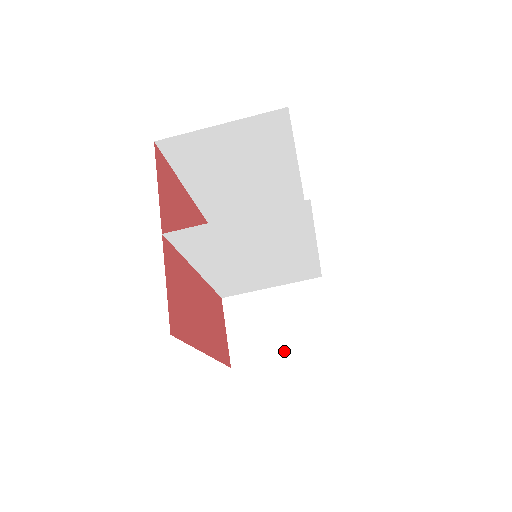
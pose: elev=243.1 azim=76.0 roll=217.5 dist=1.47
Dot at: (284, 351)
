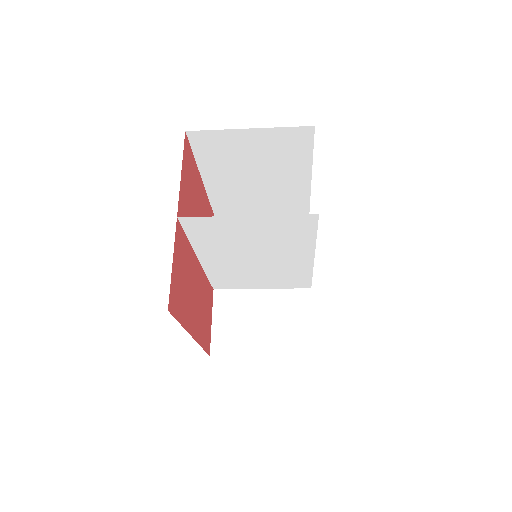
Dot at: (263, 350)
